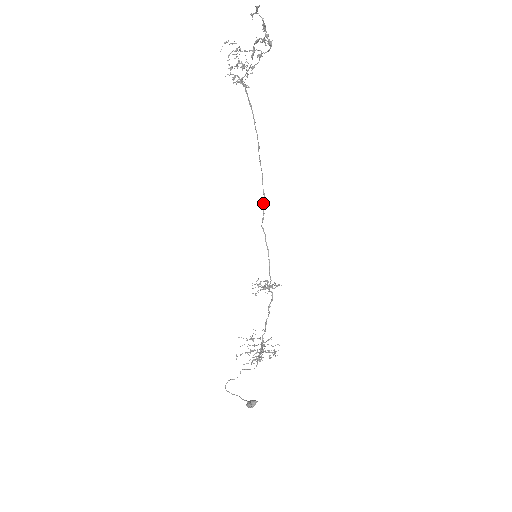
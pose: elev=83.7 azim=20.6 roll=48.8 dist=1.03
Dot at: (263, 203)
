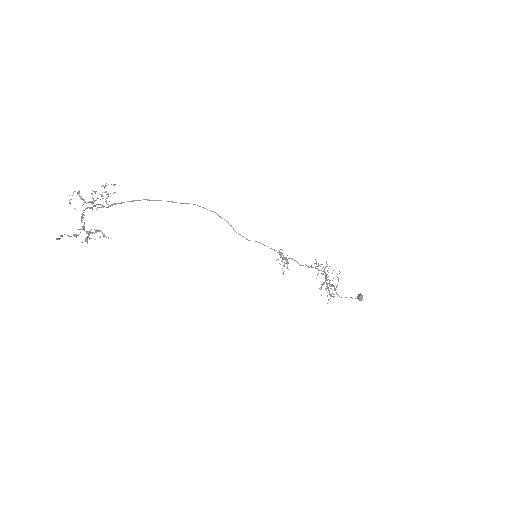
Dot at: occluded
